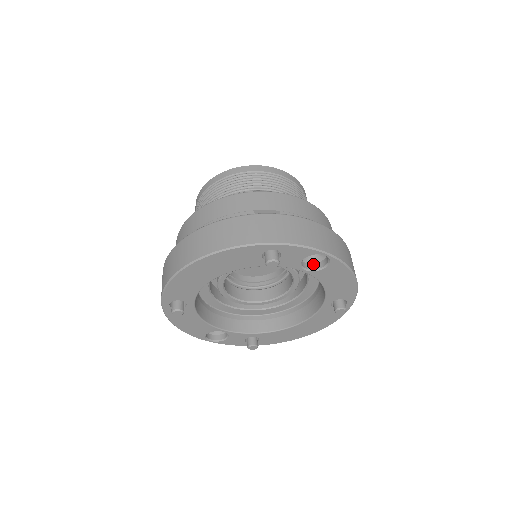
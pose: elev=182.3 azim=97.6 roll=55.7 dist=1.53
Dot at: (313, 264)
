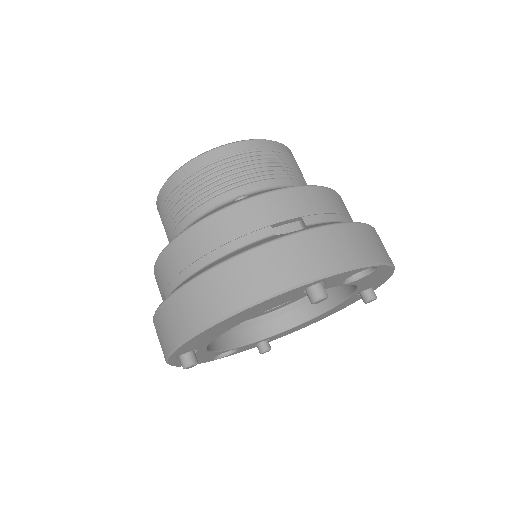
Dot at: occluded
